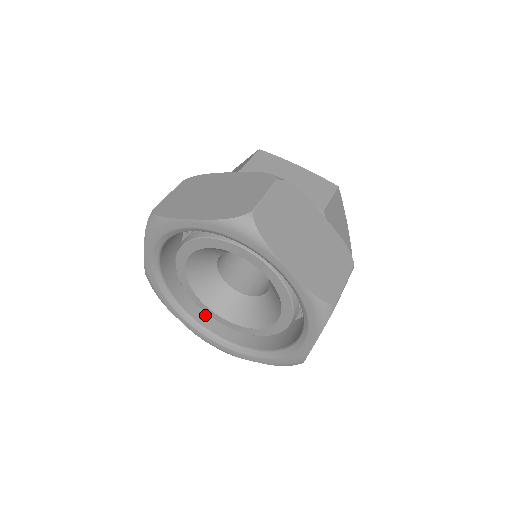
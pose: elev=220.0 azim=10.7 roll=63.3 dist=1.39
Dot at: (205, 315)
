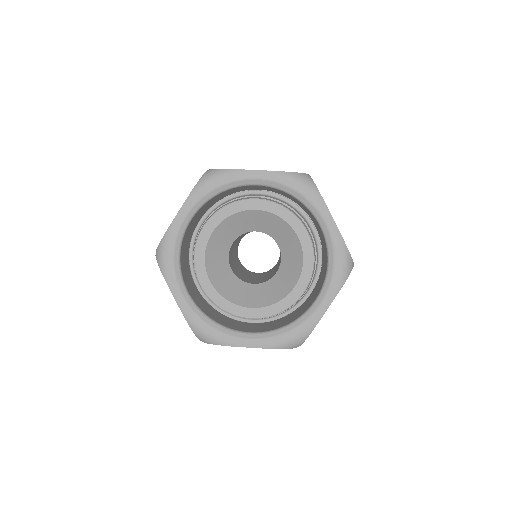
Dot at: (264, 329)
